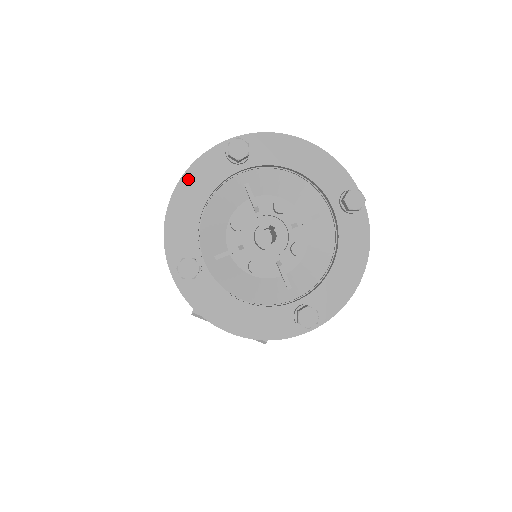
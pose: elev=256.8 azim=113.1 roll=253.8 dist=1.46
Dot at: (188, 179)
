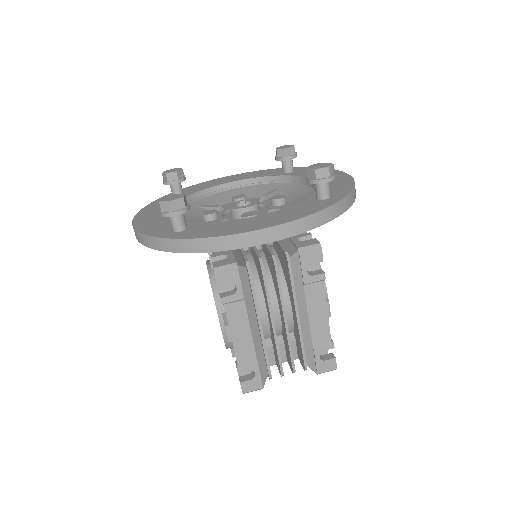
Dot at: (143, 213)
